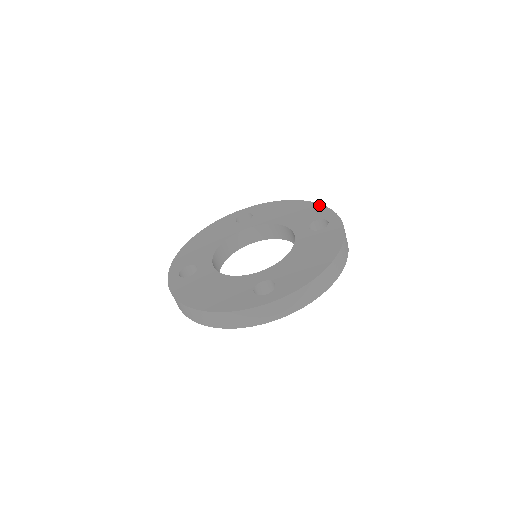
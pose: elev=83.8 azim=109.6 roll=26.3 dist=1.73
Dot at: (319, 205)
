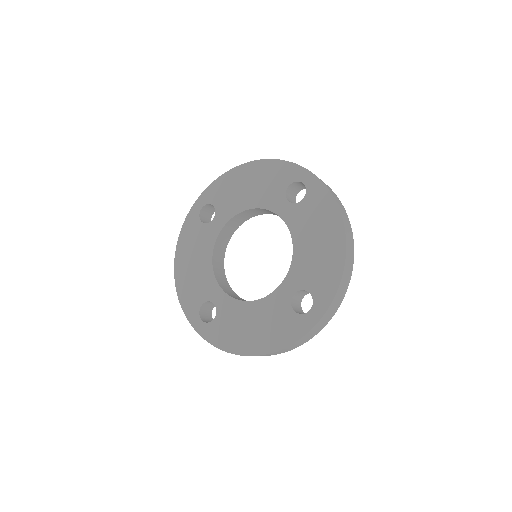
Dot at: (276, 162)
